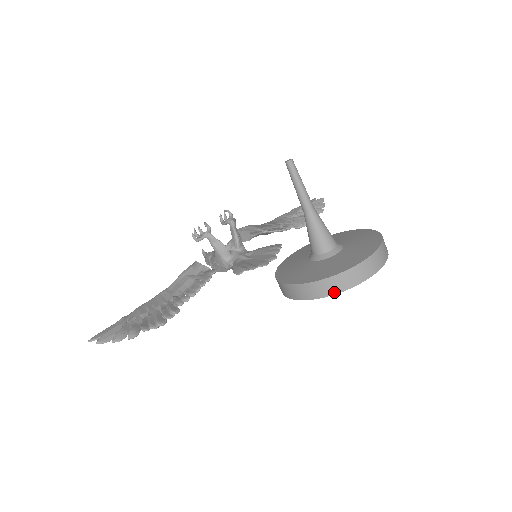
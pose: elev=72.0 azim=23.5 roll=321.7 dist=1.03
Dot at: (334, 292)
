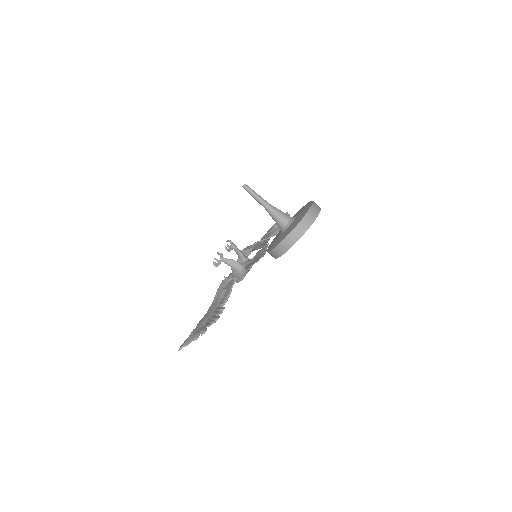
Dot at: (298, 238)
